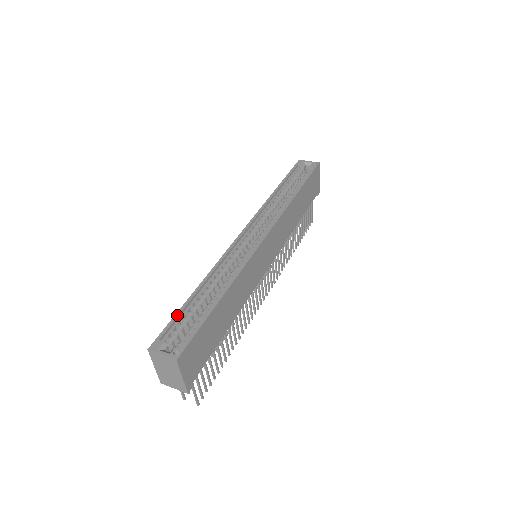
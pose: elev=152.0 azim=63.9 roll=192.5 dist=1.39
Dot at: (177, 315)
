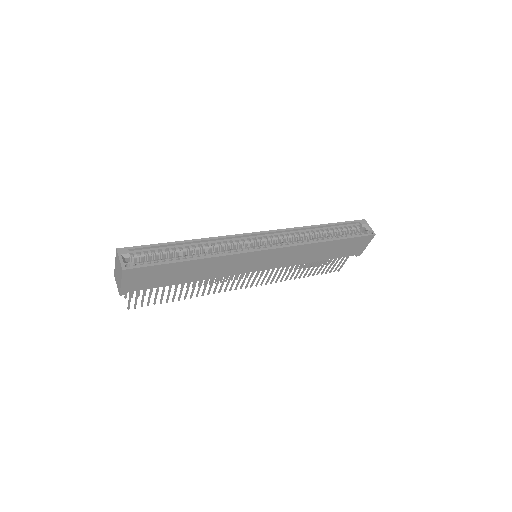
Dot at: (155, 245)
